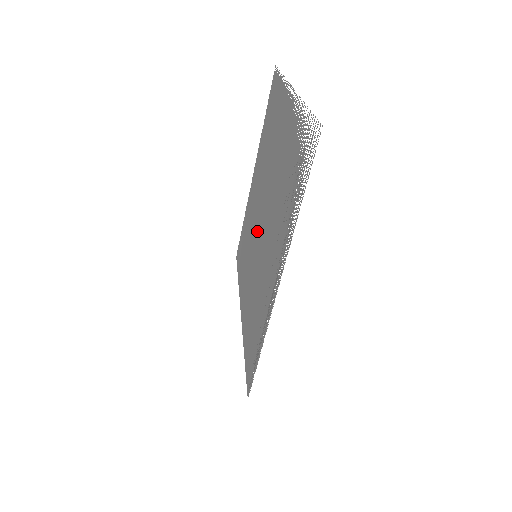
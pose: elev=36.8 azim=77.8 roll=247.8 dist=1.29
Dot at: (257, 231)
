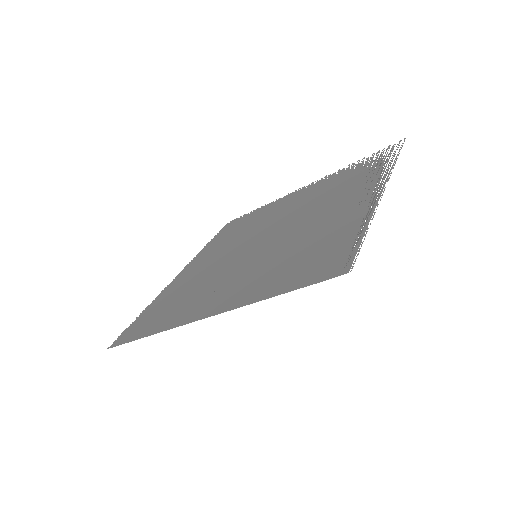
Dot at: (246, 252)
